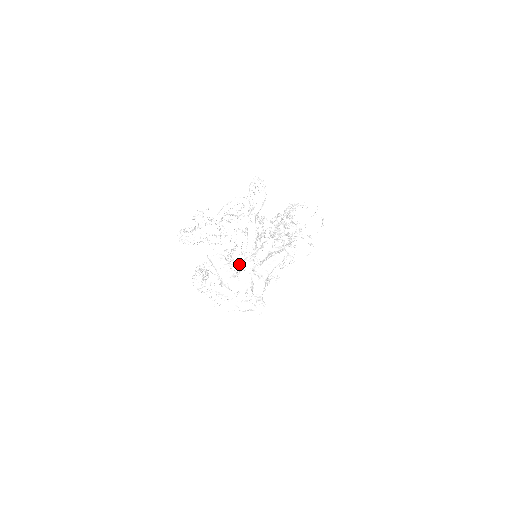
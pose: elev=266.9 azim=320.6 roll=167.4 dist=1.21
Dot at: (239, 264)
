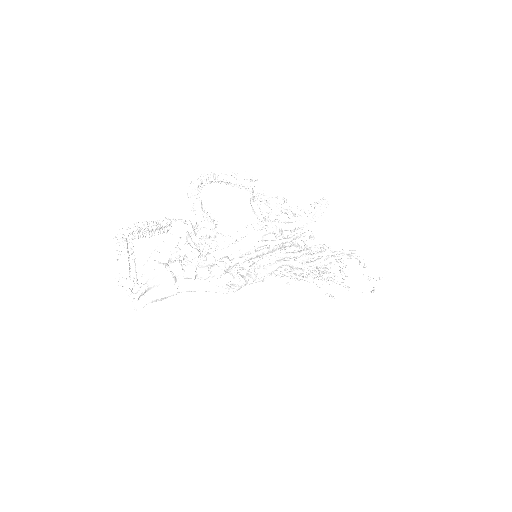
Dot at: (194, 254)
